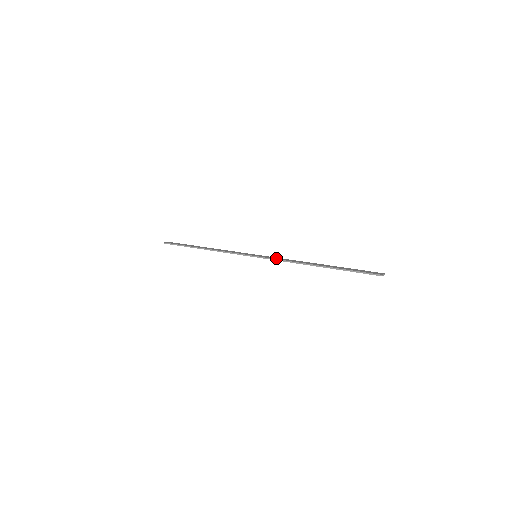
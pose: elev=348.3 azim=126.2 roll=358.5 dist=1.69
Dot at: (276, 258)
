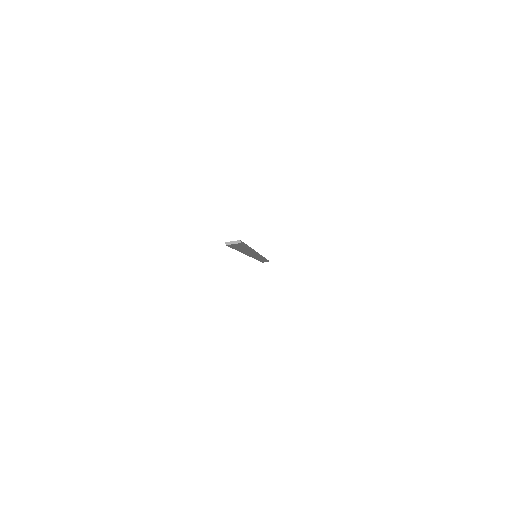
Dot at: occluded
